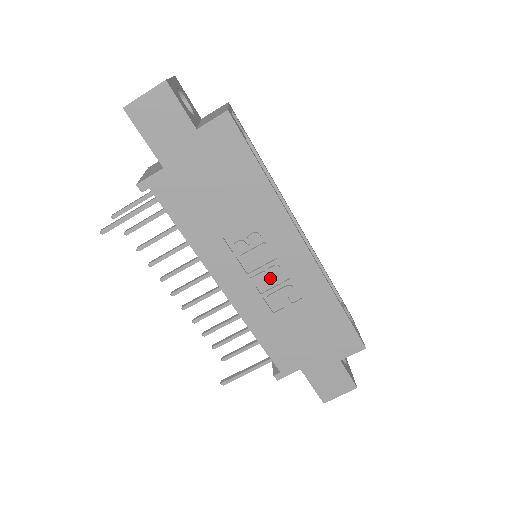
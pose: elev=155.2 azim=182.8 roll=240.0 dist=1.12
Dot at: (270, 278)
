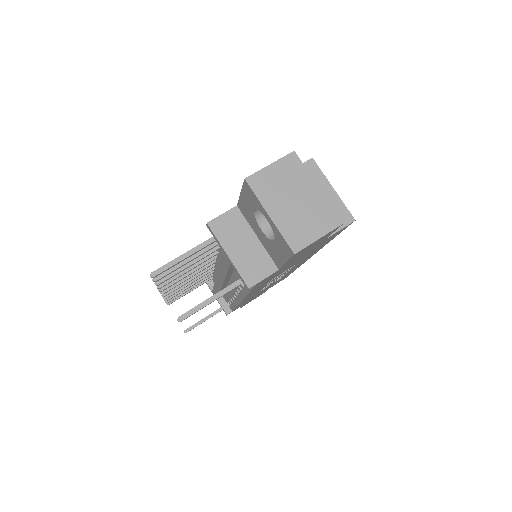
Dot at: occluded
